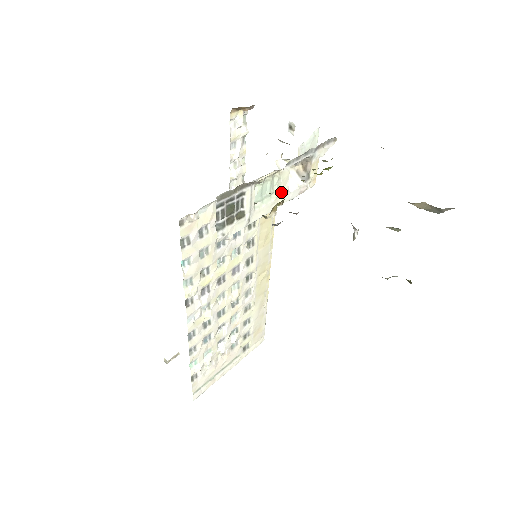
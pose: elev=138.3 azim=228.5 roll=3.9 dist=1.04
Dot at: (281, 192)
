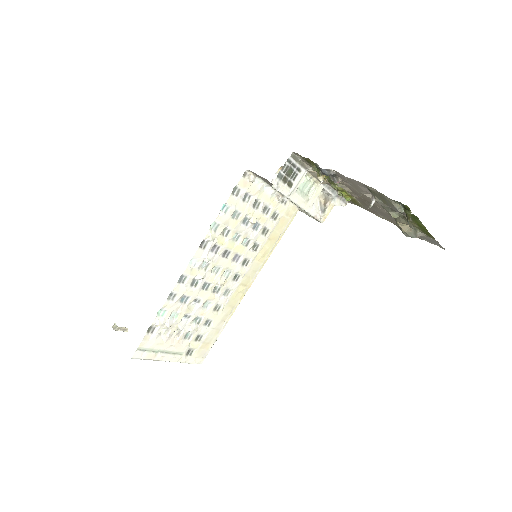
Dot at: (310, 200)
